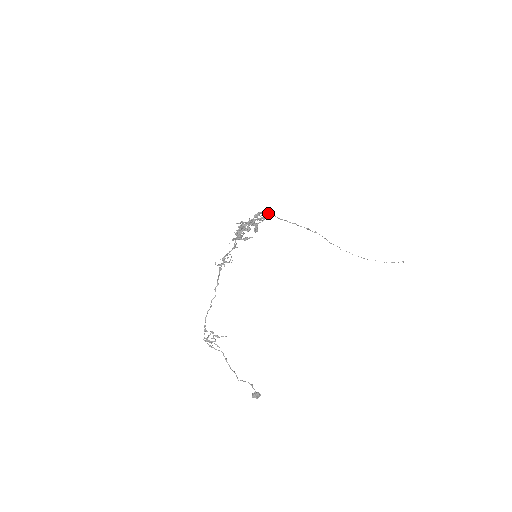
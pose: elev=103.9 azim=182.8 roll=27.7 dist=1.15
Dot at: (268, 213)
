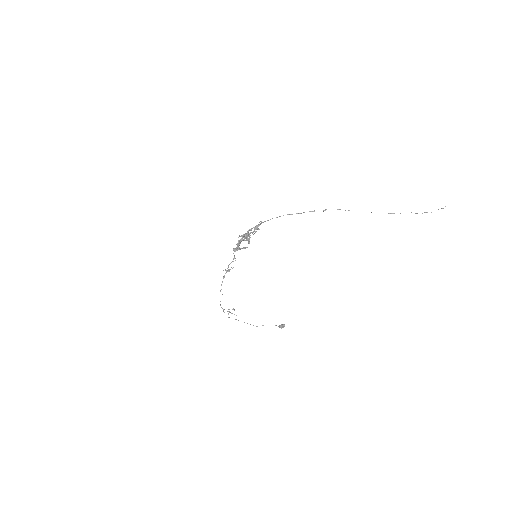
Dot at: occluded
